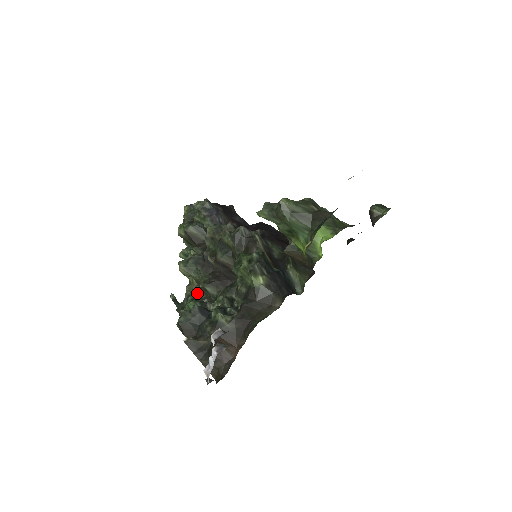
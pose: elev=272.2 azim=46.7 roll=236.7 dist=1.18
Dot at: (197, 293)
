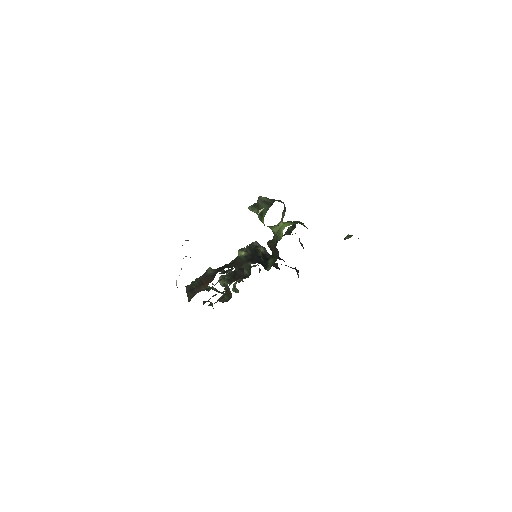
Dot at: (224, 296)
